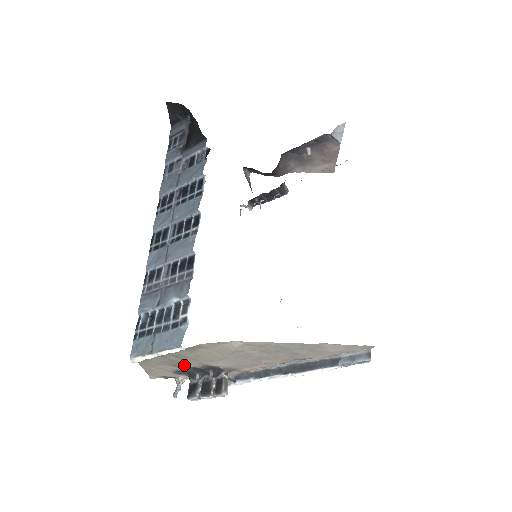
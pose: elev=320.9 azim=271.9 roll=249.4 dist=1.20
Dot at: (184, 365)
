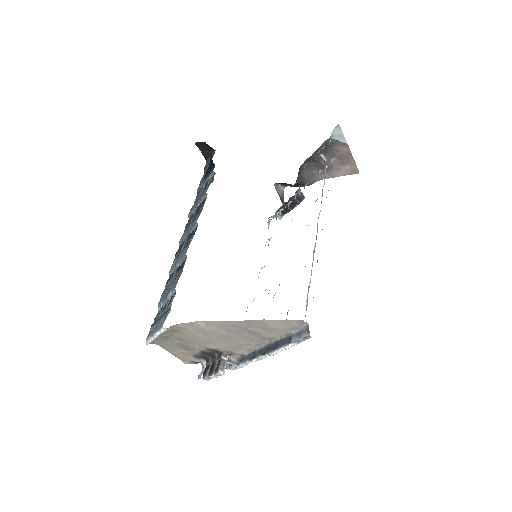
Dot at: (193, 349)
